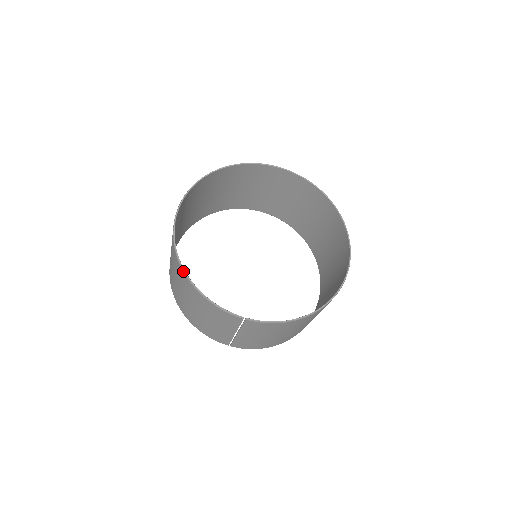
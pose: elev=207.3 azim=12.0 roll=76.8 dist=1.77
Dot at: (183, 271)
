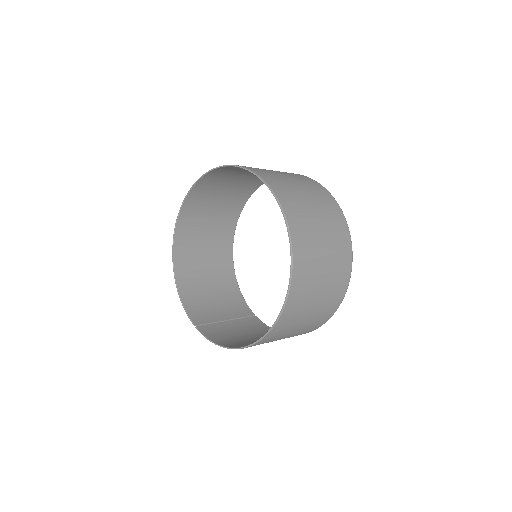
Dot at: (174, 270)
